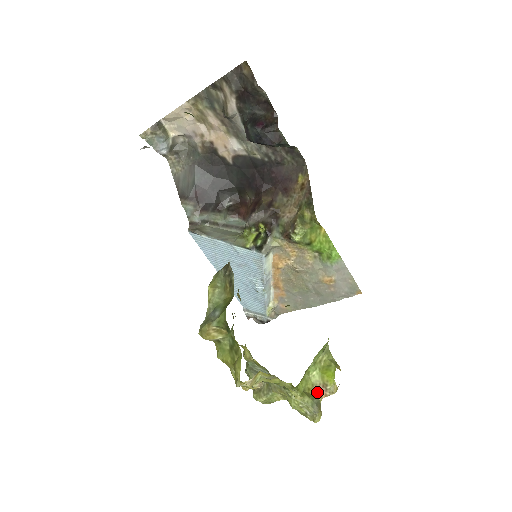
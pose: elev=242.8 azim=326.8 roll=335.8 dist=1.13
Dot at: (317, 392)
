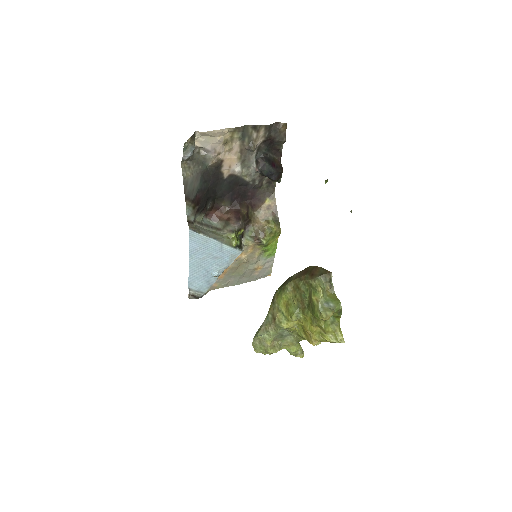
Dot at: occluded
